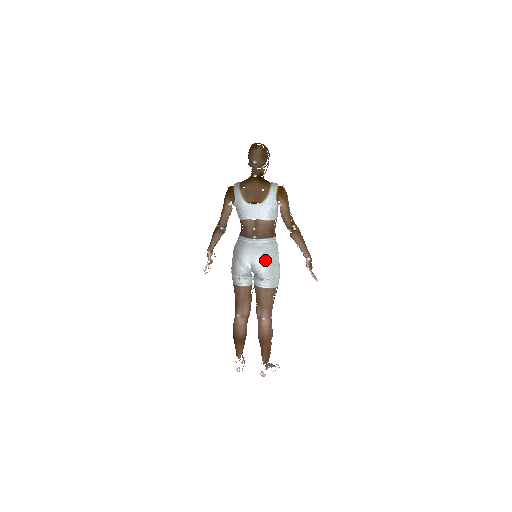
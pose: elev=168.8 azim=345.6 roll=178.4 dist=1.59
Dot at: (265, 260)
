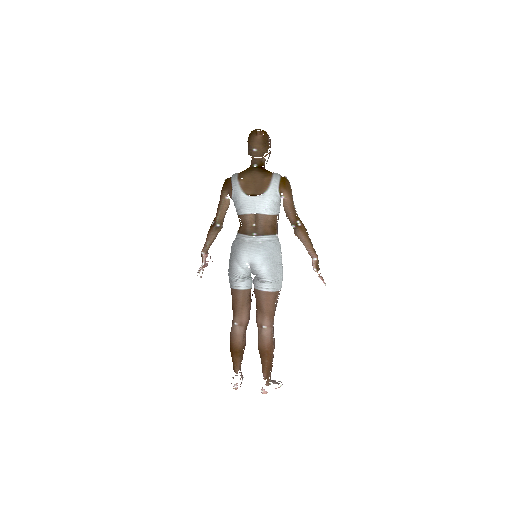
Dot at: (266, 259)
